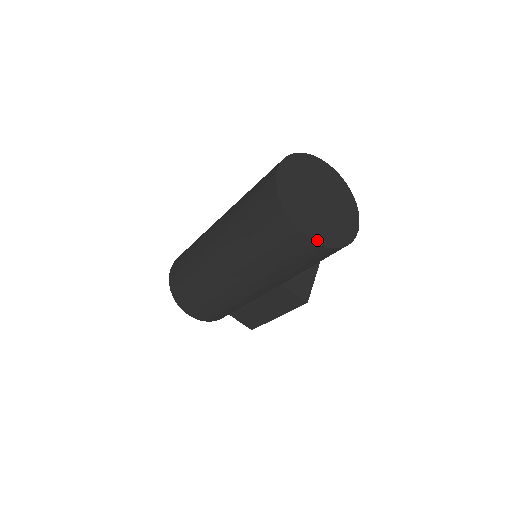
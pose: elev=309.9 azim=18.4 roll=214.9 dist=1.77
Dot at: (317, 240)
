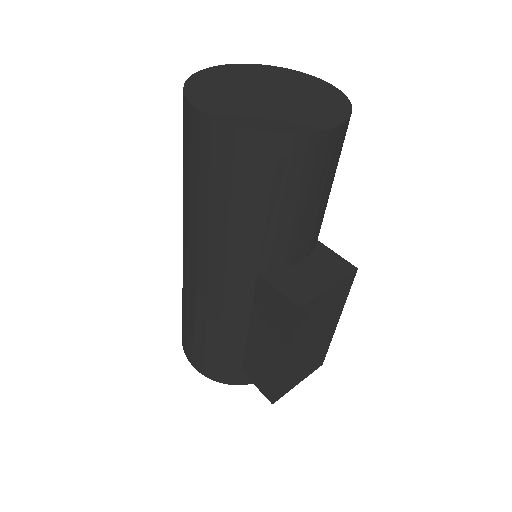
Dot at: (220, 117)
